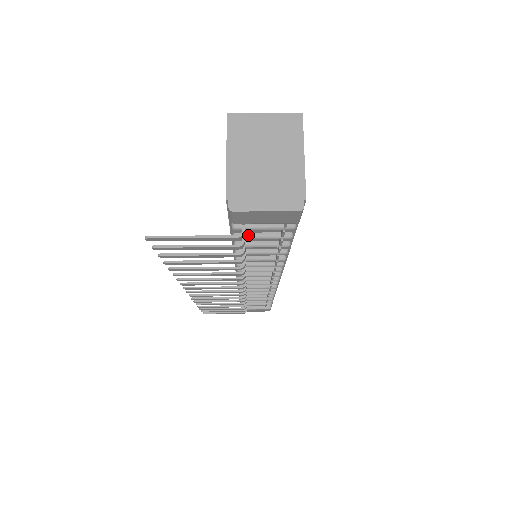
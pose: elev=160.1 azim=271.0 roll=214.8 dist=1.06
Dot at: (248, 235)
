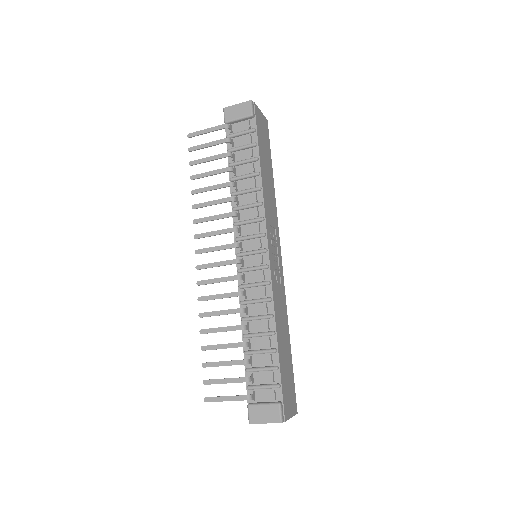
Dot at: (235, 148)
